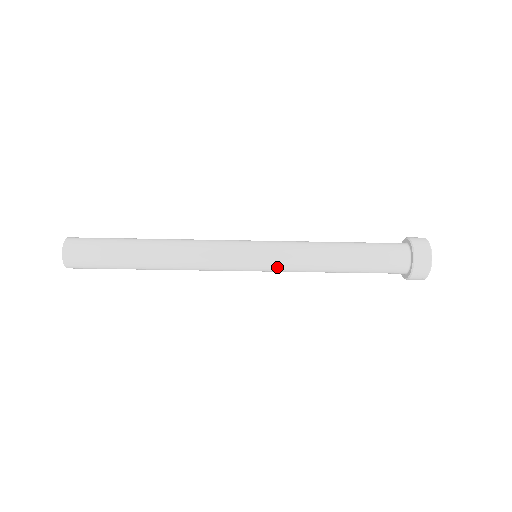
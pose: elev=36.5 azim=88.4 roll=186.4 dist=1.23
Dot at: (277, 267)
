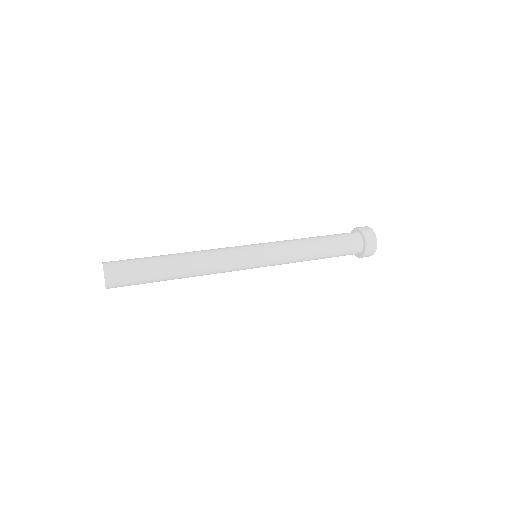
Dot at: occluded
